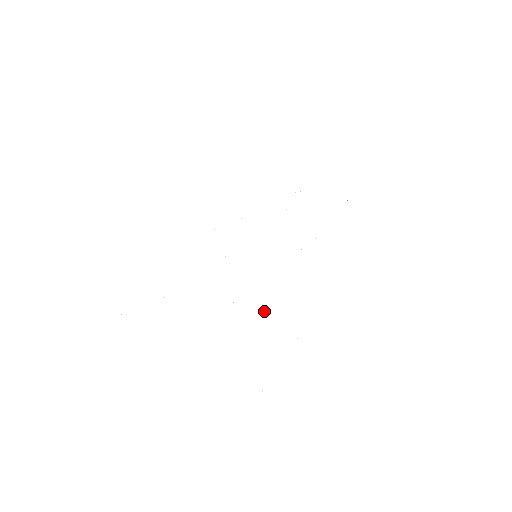
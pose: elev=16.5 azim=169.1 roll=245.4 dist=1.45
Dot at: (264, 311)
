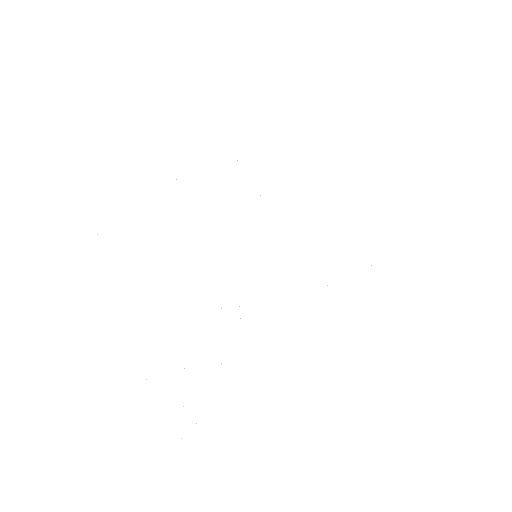
Dot at: occluded
